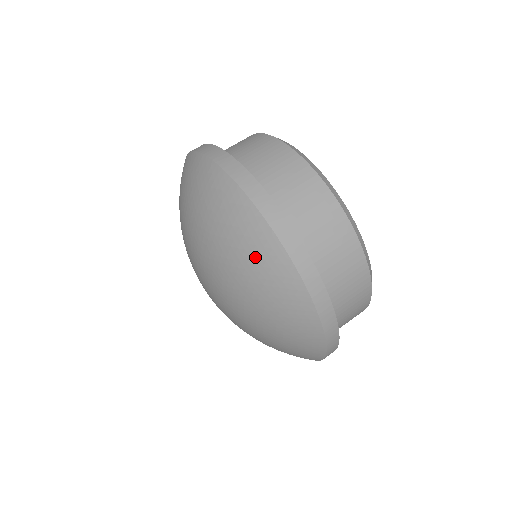
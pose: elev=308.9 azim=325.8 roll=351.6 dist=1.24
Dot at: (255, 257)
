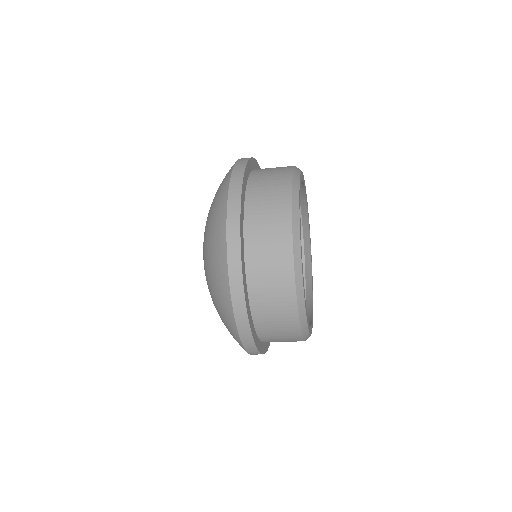
Dot at: (224, 318)
